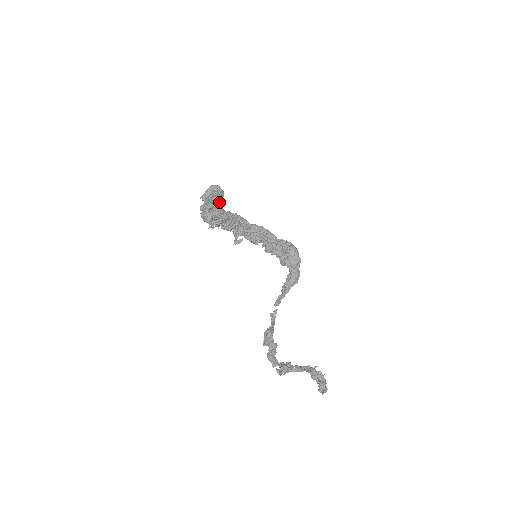
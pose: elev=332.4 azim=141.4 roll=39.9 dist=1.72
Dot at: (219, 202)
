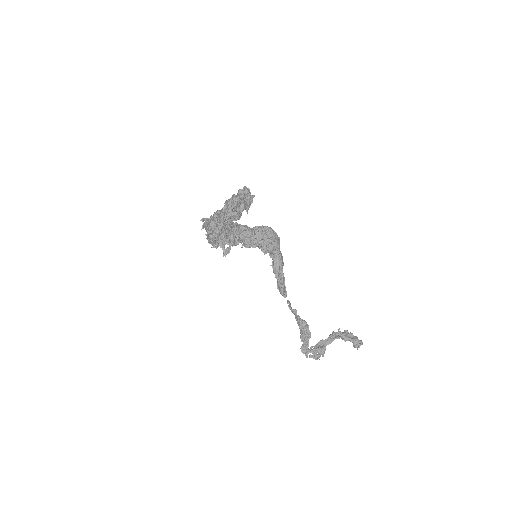
Dot at: occluded
